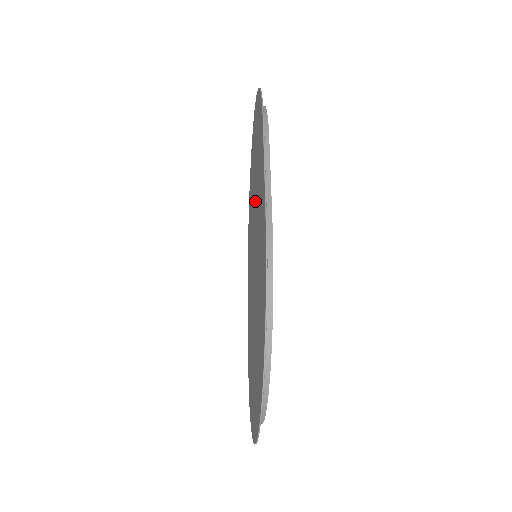
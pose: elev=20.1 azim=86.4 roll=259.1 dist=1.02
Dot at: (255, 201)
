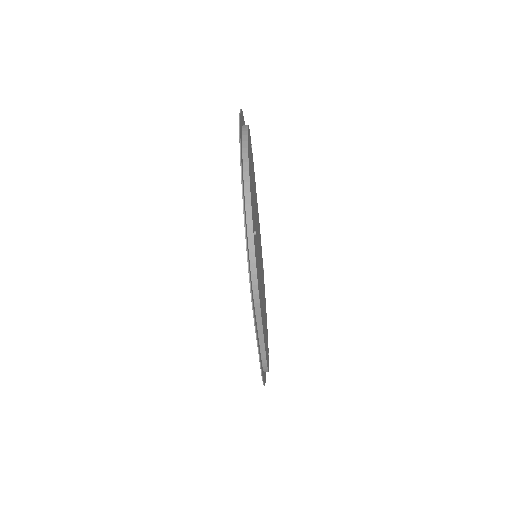
Dot at: occluded
